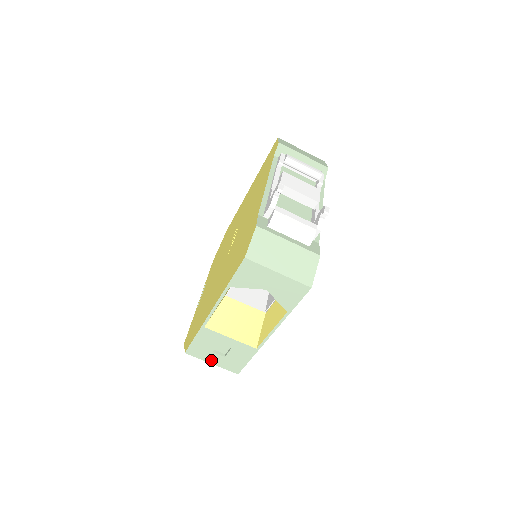
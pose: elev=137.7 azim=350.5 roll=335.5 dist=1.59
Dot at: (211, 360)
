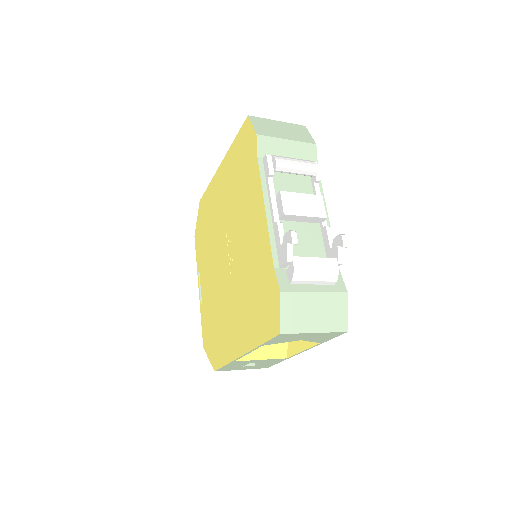
Dot at: (241, 369)
